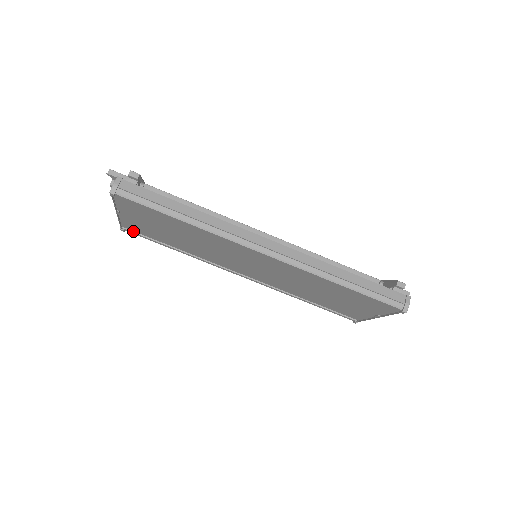
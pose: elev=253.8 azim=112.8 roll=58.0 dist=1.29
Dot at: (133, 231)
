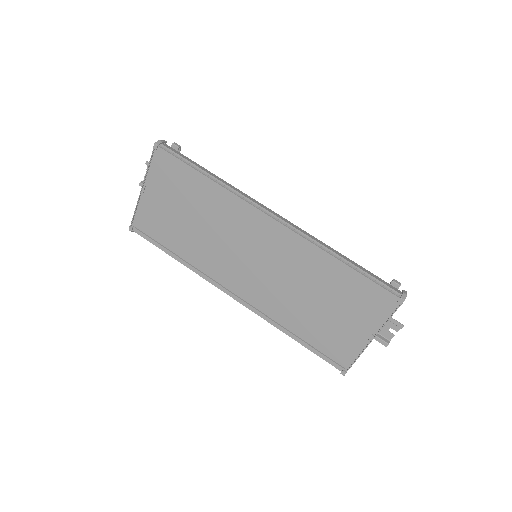
Dot at: (141, 231)
